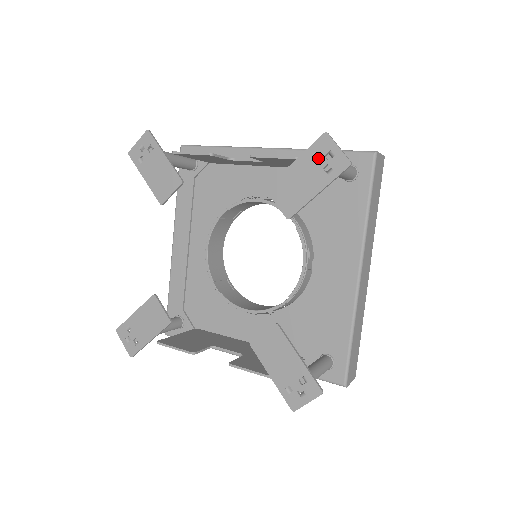
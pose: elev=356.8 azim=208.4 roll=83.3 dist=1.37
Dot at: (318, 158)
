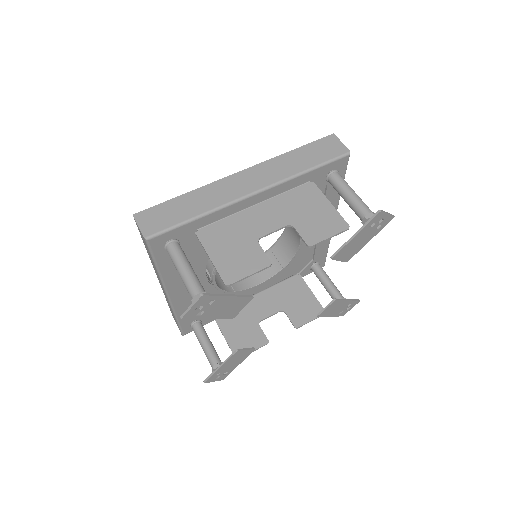
Dot at: (370, 224)
